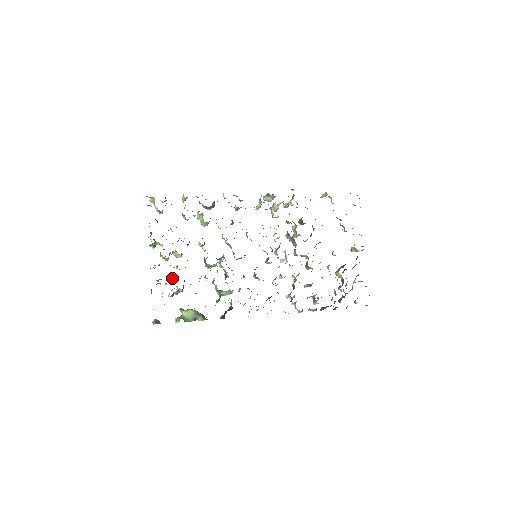
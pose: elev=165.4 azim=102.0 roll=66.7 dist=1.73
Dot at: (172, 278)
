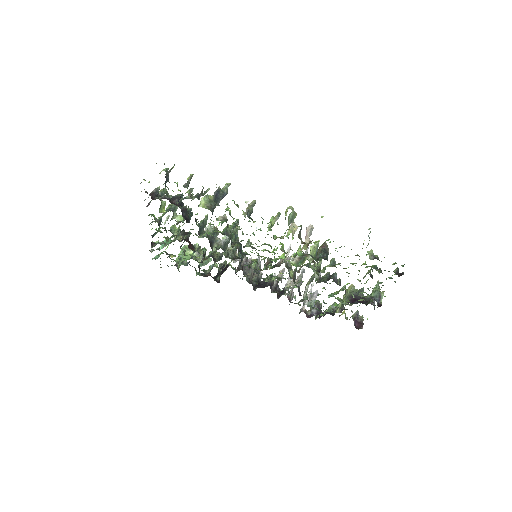
Dot at: occluded
